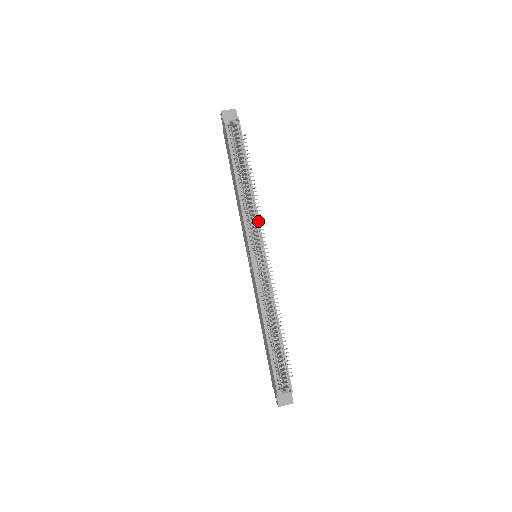
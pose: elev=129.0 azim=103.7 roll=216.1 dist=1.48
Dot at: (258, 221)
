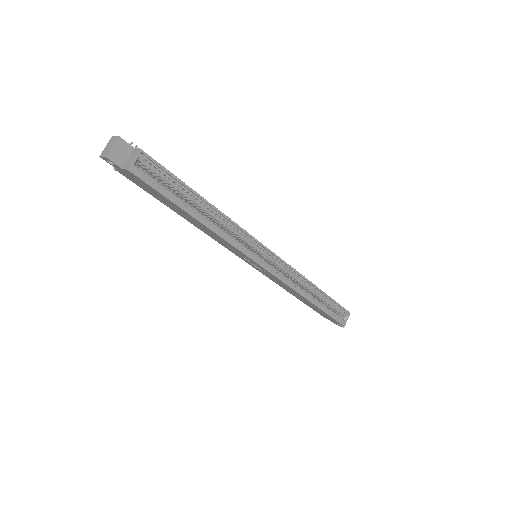
Dot at: (246, 233)
